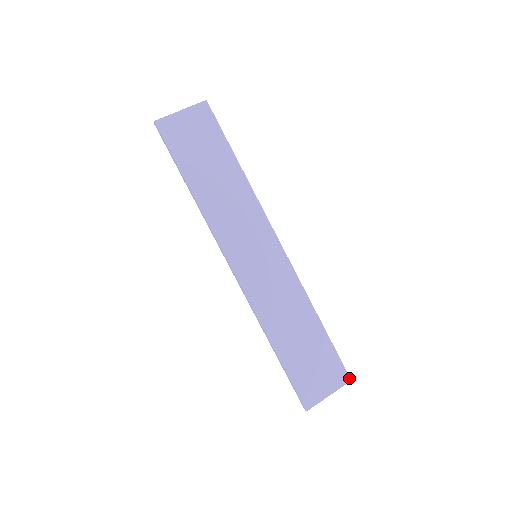
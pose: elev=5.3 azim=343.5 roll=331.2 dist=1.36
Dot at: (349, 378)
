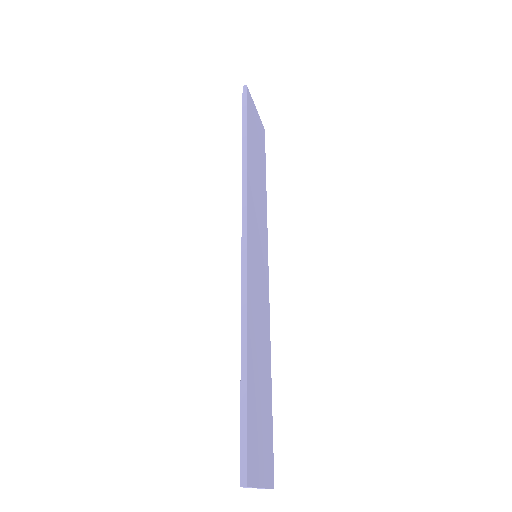
Dot at: occluded
